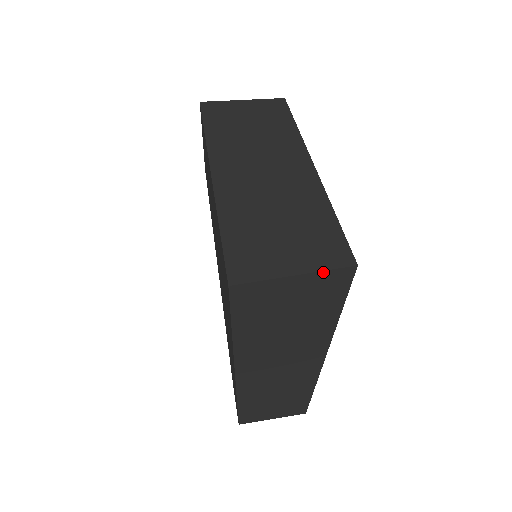
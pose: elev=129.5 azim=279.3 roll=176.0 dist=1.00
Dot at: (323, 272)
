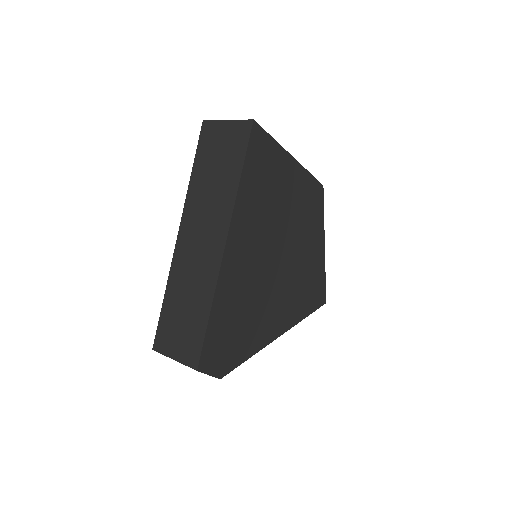
Dot at: (239, 121)
